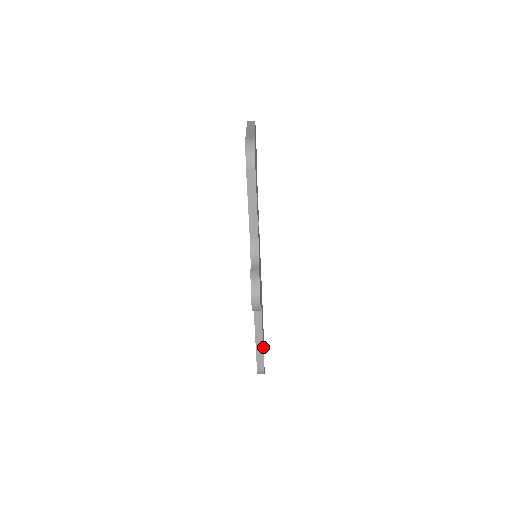
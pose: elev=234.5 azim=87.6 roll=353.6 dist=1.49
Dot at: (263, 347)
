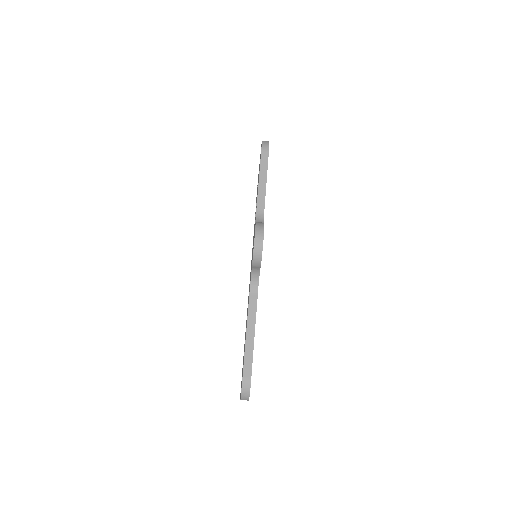
Dot at: occluded
